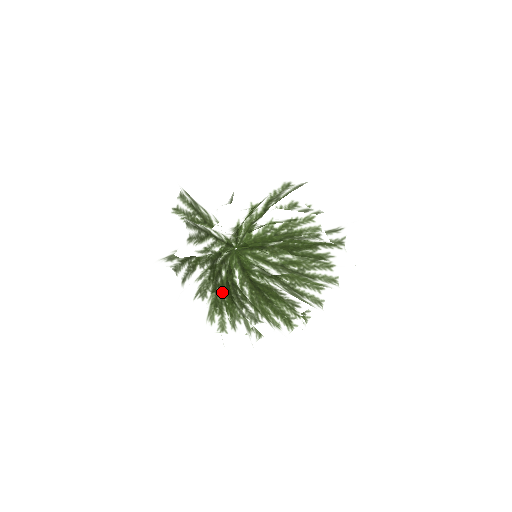
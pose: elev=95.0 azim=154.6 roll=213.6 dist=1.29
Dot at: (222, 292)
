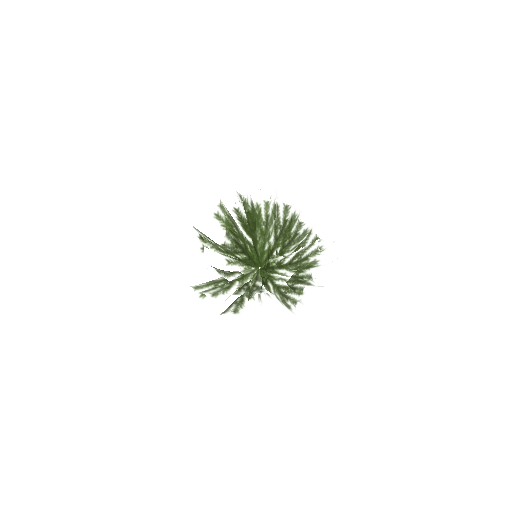
Dot at: (257, 290)
